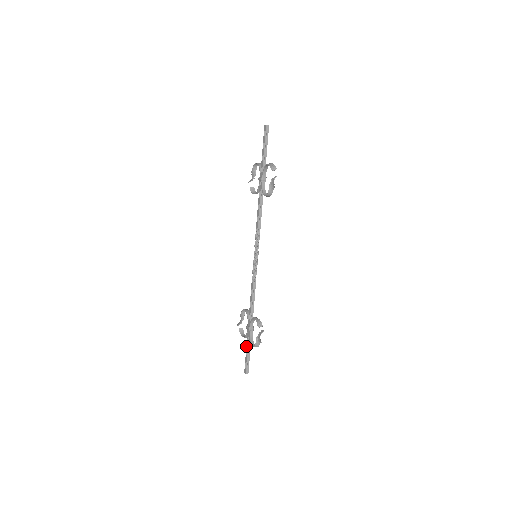
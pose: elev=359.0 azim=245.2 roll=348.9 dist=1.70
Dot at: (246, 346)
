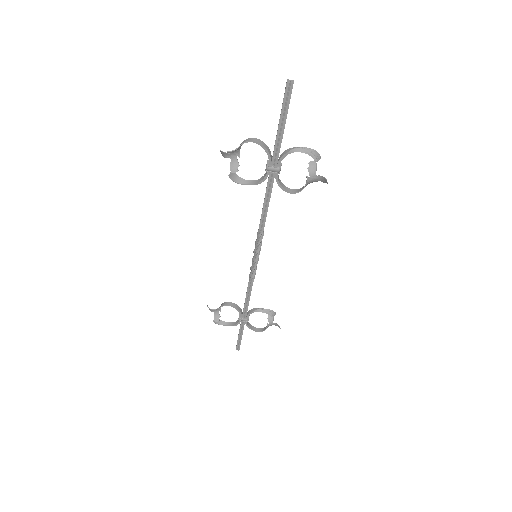
Dot at: (239, 333)
